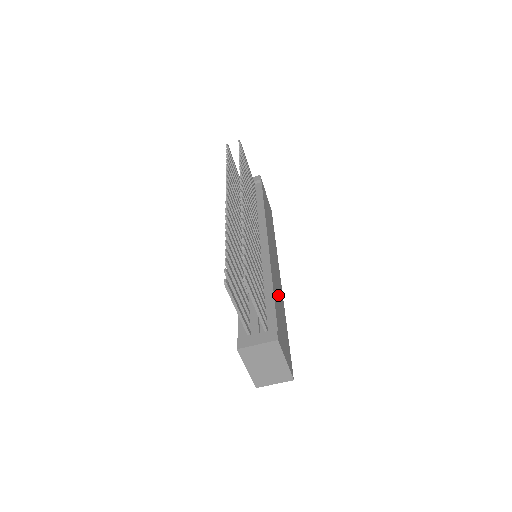
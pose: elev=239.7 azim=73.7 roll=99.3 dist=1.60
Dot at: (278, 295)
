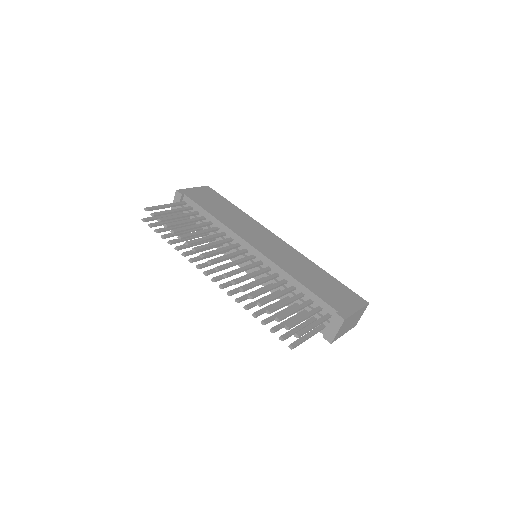
Dot at: (301, 269)
